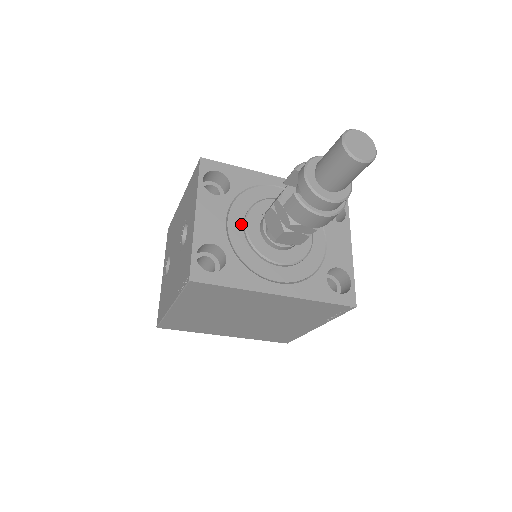
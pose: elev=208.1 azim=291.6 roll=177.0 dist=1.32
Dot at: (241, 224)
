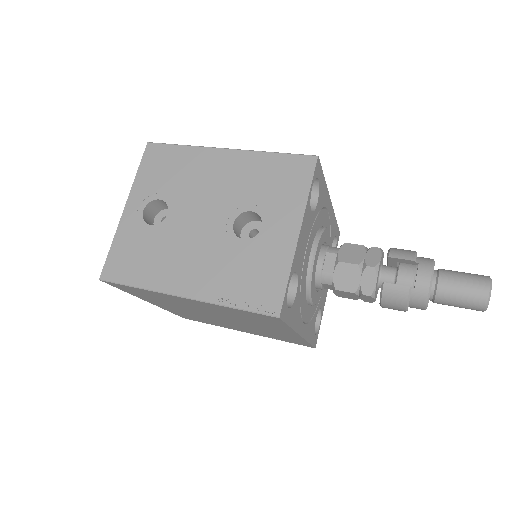
Dot at: (310, 252)
